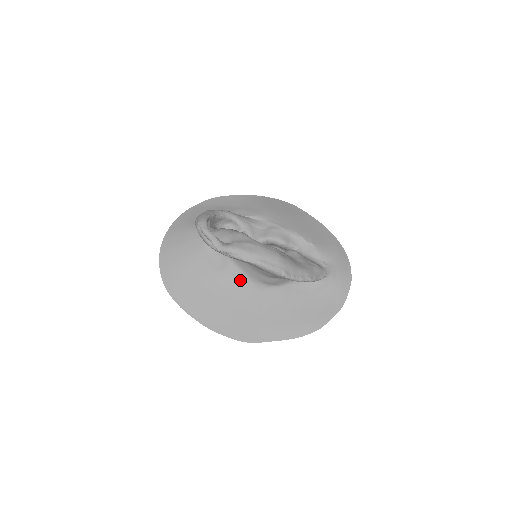
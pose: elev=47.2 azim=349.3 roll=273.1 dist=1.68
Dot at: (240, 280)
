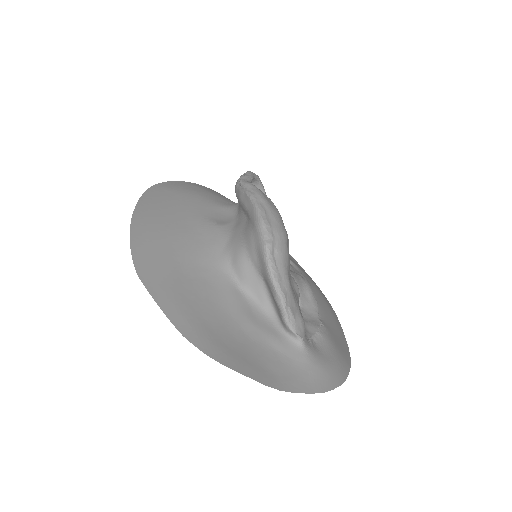
Dot at: (216, 240)
